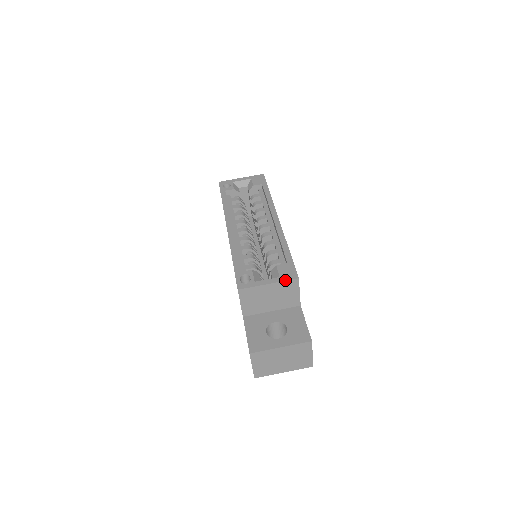
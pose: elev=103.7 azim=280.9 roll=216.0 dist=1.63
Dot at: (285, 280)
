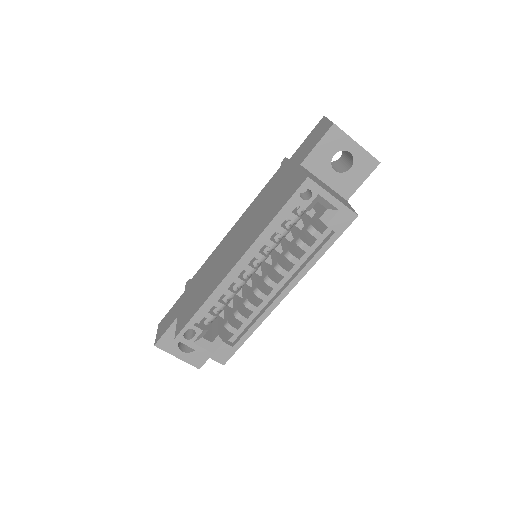
Dot at: occluded
